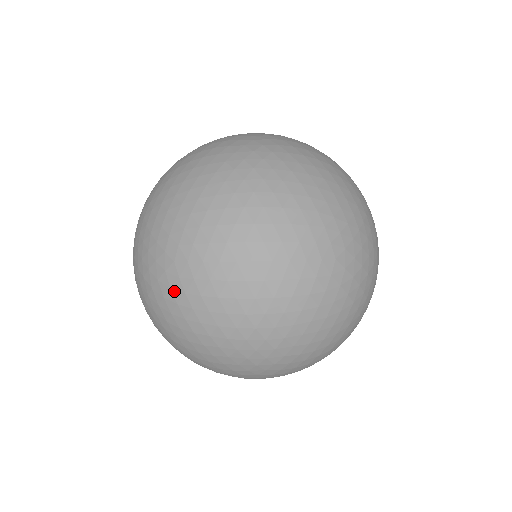
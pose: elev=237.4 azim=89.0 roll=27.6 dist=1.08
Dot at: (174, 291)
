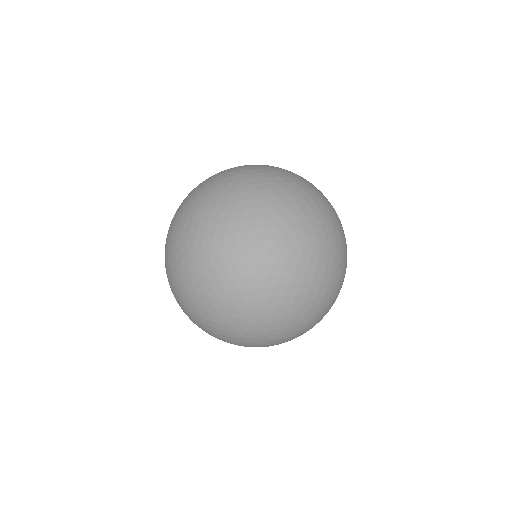
Dot at: (236, 177)
